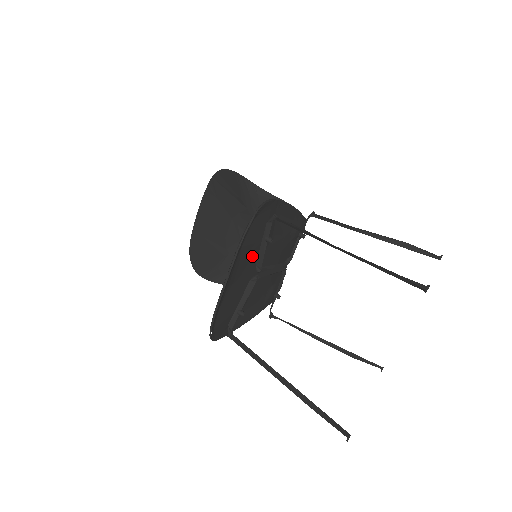
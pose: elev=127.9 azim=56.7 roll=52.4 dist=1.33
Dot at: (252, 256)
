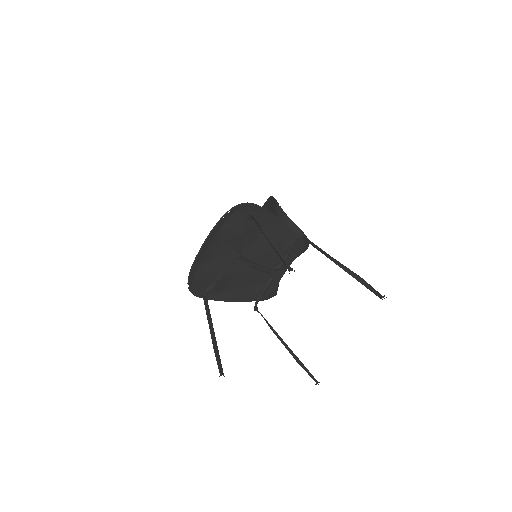
Dot at: (235, 242)
